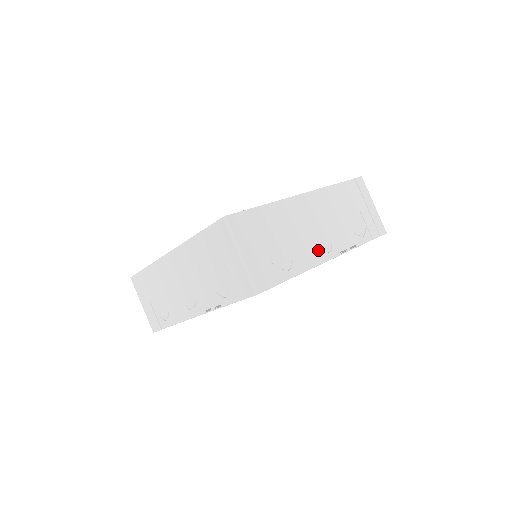
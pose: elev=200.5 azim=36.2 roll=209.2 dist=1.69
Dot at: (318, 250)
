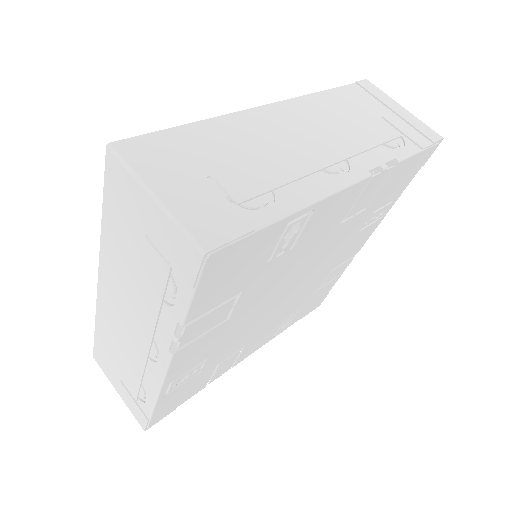
Dot at: (323, 173)
